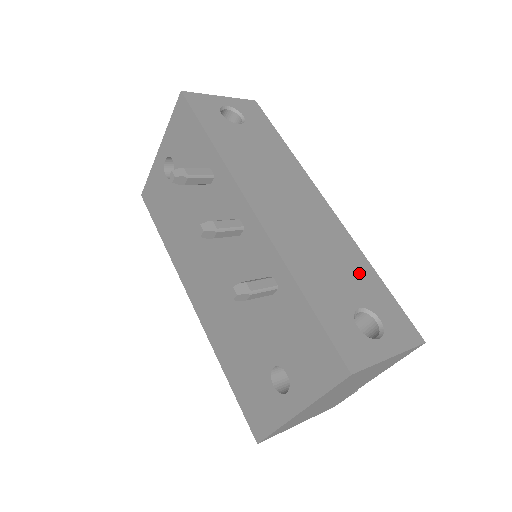
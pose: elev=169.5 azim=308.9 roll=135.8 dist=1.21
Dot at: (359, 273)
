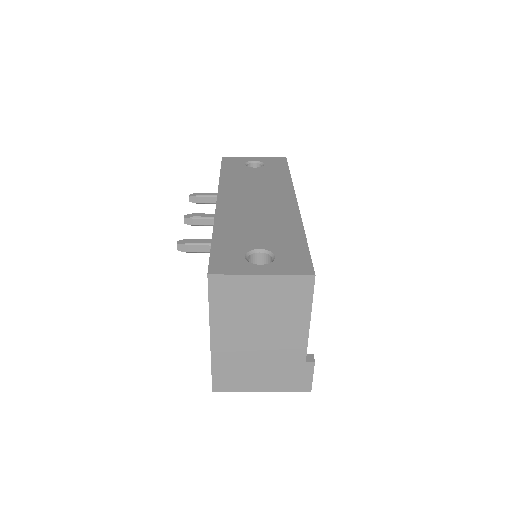
Dot at: (284, 234)
